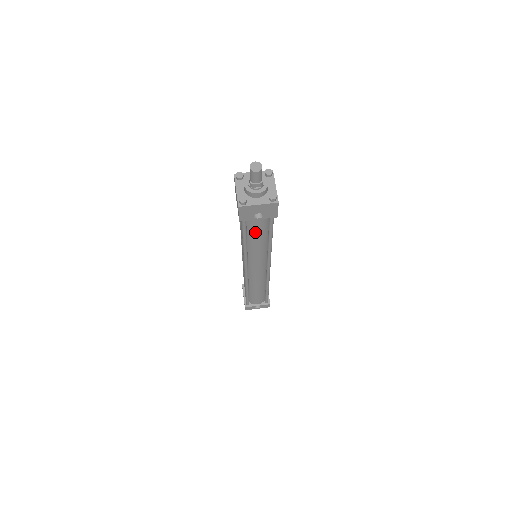
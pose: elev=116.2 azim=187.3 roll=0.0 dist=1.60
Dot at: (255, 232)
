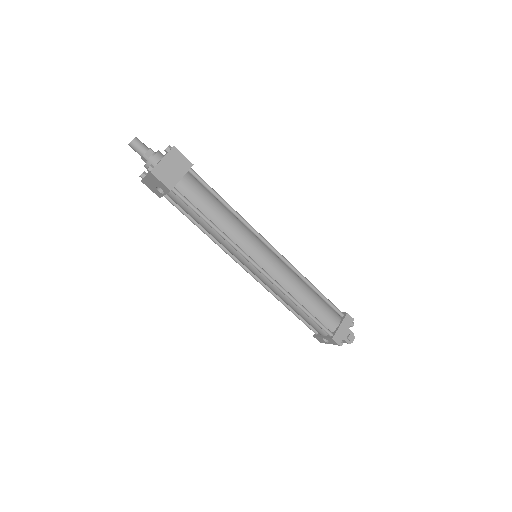
Dot at: (188, 213)
